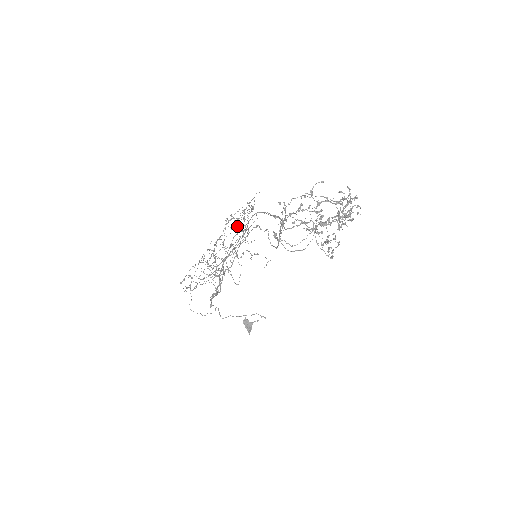
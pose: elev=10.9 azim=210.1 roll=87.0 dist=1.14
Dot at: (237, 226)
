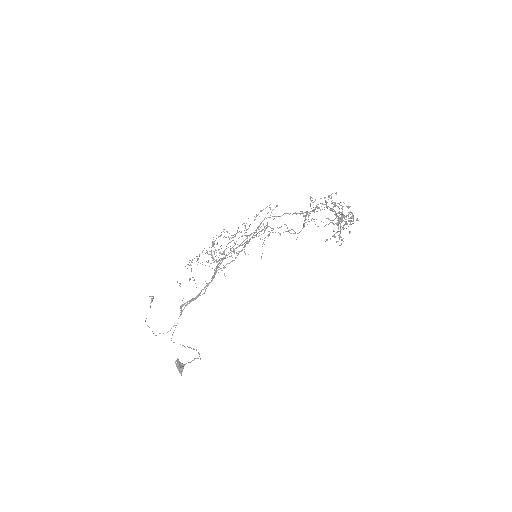
Dot at: (221, 245)
